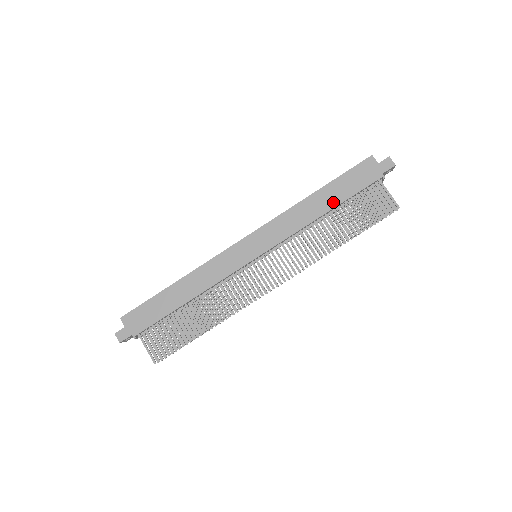
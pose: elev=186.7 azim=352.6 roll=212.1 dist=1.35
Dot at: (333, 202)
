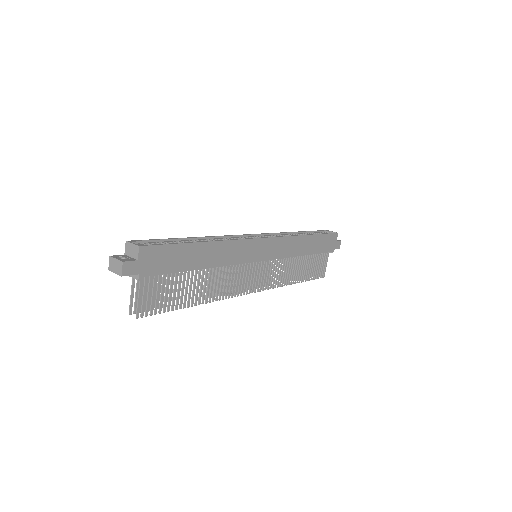
Dot at: (312, 250)
